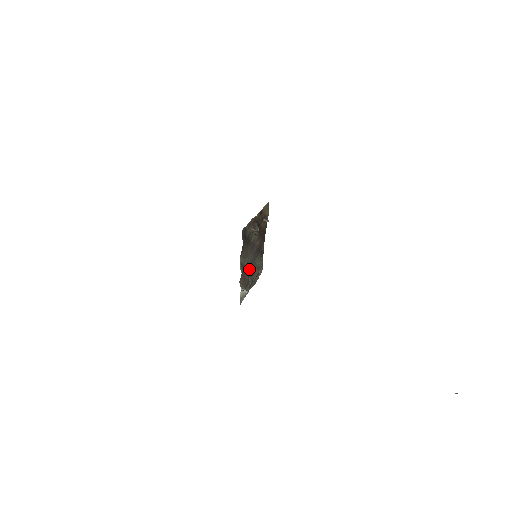
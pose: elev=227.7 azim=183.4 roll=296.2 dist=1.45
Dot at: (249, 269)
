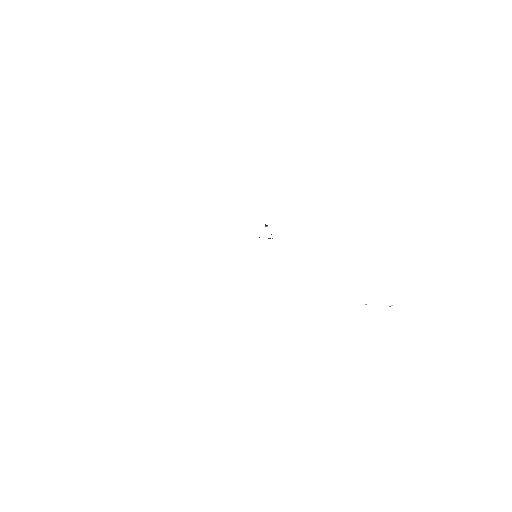
Dot at: occluded
